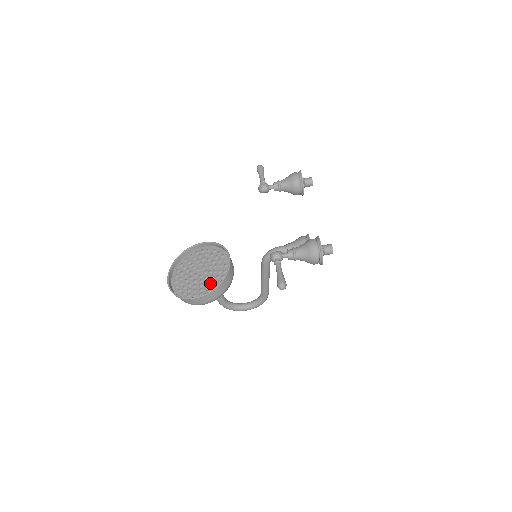
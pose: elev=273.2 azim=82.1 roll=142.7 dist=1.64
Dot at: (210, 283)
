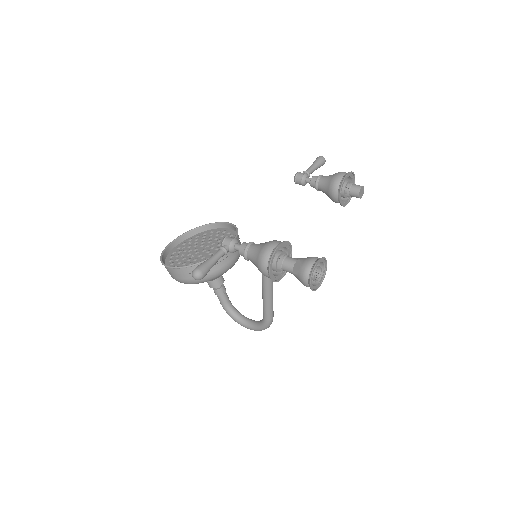
Dot at: (196, 261)
